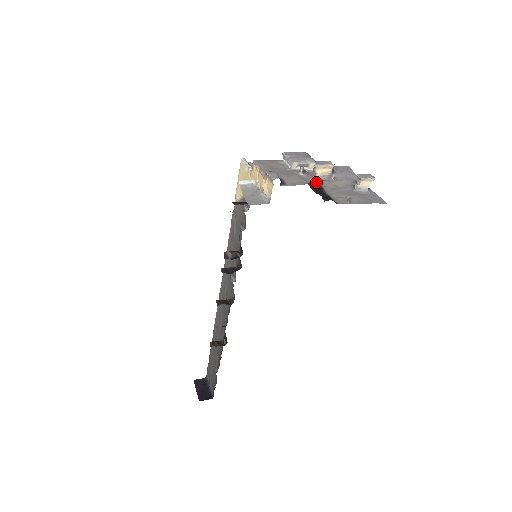
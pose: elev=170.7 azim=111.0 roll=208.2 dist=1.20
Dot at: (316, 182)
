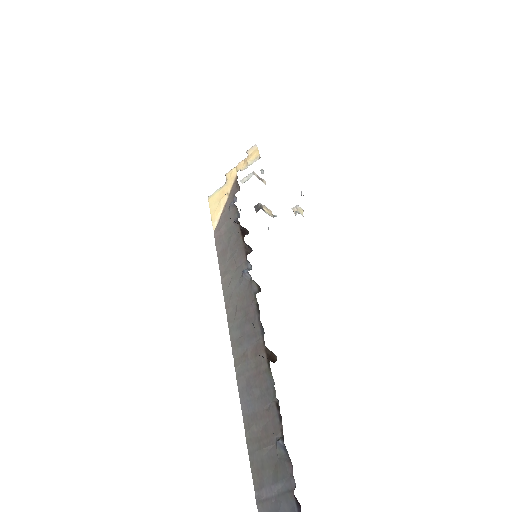
Dot at: occluded
